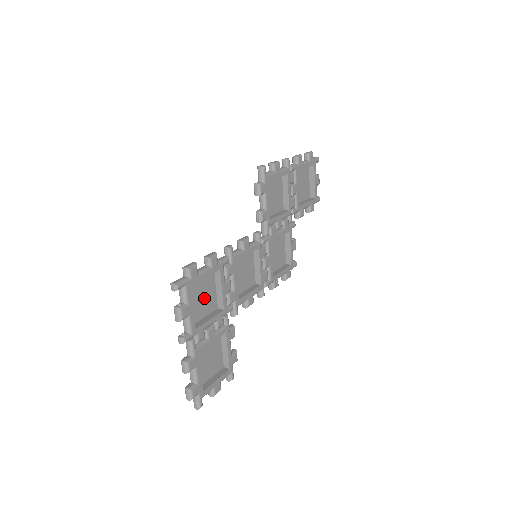
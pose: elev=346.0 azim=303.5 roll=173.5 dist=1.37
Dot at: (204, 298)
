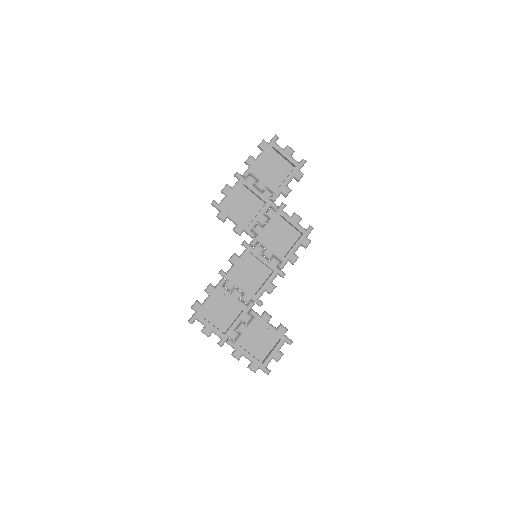
Dot at: (224, 311)
